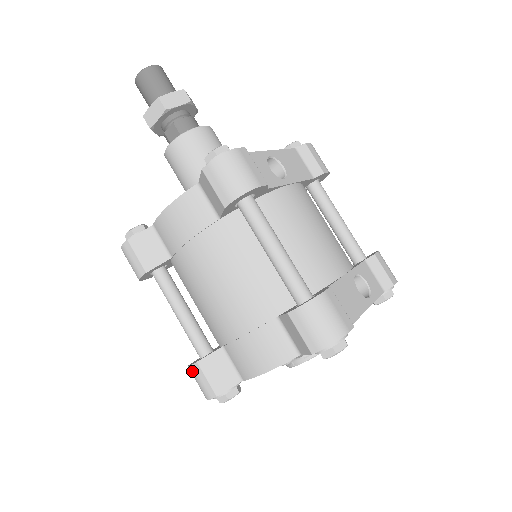
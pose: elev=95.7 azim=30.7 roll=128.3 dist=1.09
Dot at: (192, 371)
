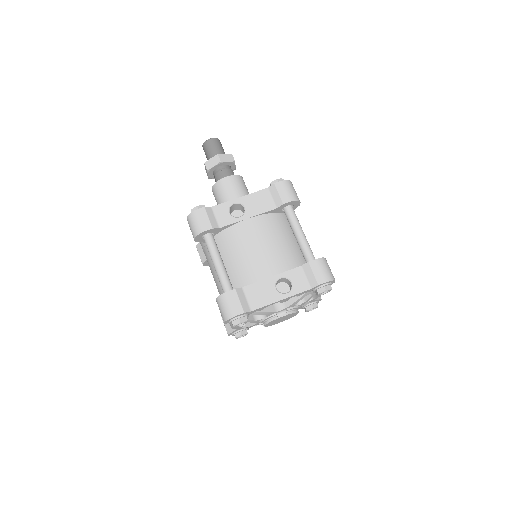
Dot at: occluded
